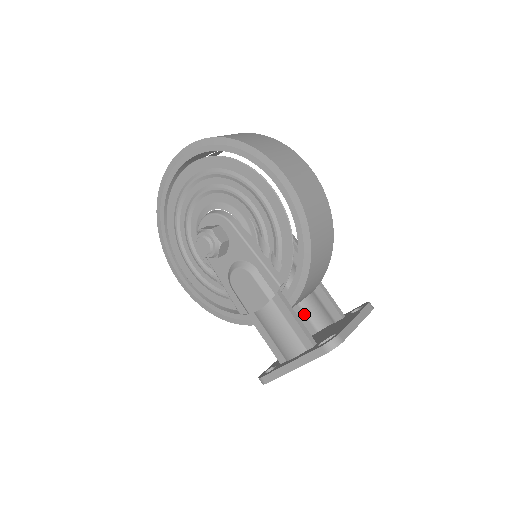
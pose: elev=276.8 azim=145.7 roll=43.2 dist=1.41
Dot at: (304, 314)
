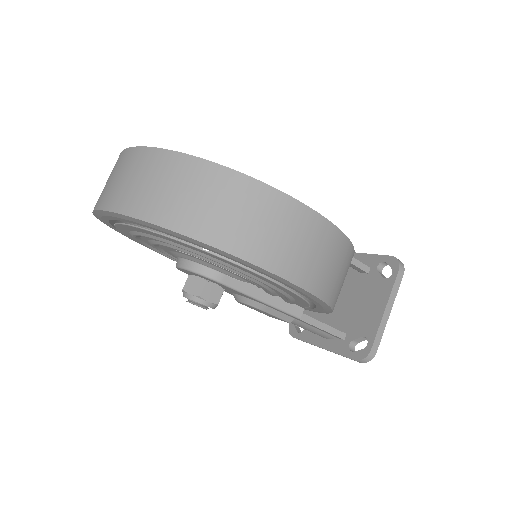
Dot at: occluded
